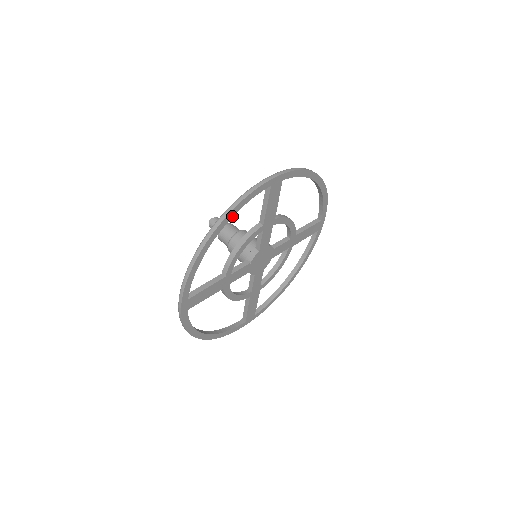
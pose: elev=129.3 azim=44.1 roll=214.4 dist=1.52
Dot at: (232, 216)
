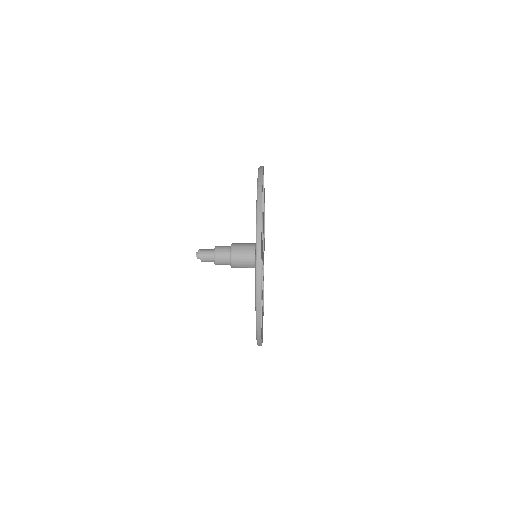
Dot at: occluded
